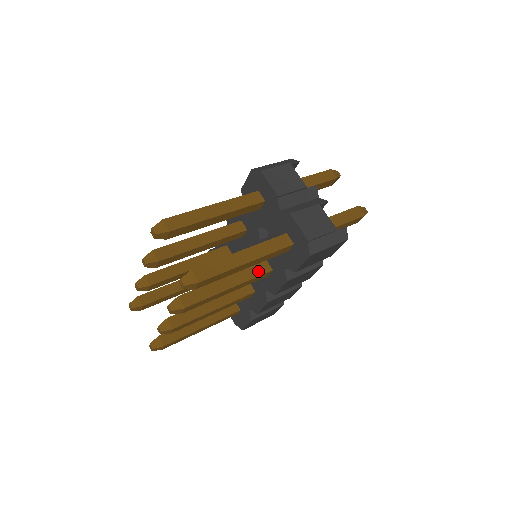
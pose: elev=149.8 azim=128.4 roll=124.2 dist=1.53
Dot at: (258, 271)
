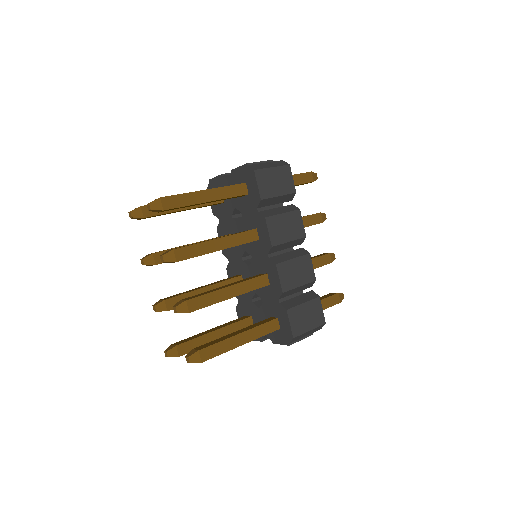
Dot at: (242, 232)
